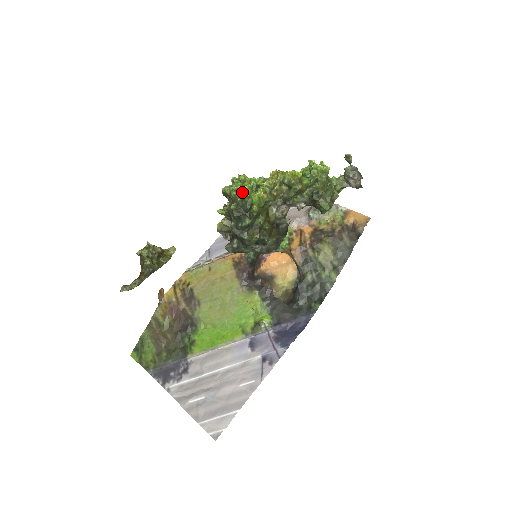
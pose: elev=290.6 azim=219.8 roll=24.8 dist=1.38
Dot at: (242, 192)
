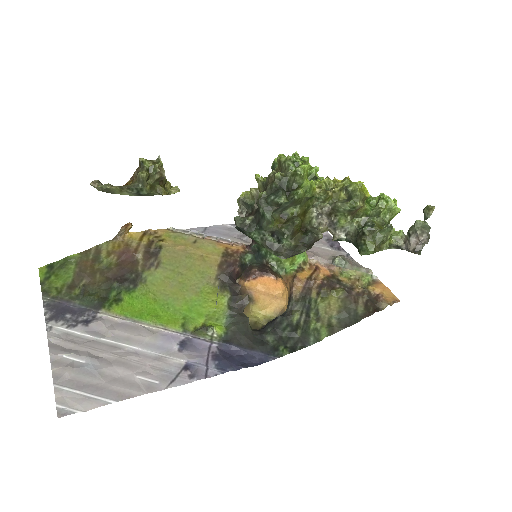
Dot at: (299, 167)
